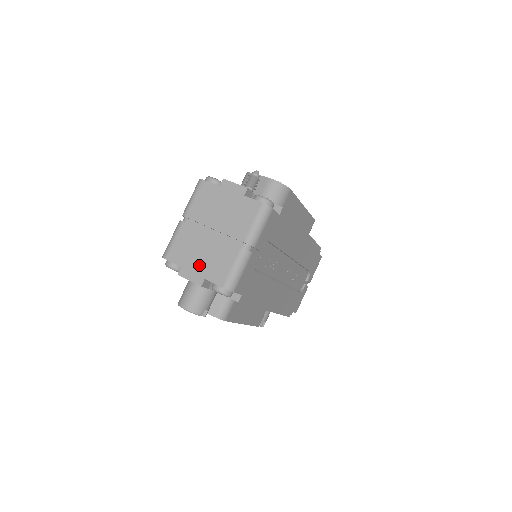
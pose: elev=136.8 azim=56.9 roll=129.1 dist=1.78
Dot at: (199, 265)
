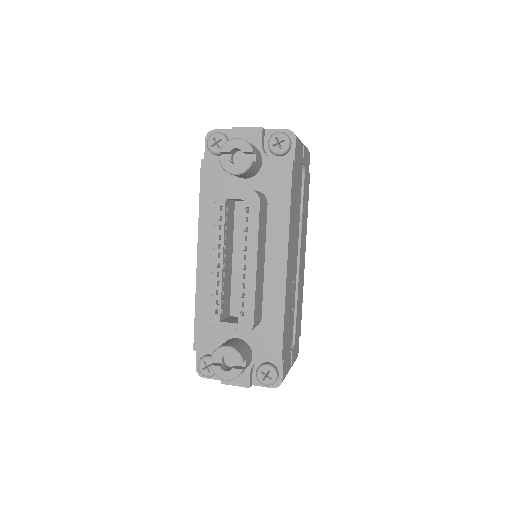
Dot at: occluded
